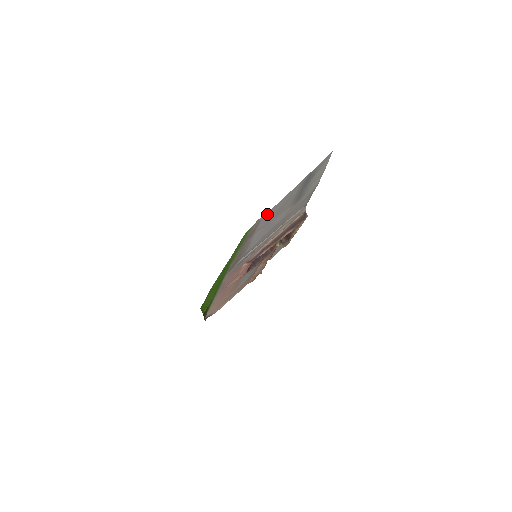
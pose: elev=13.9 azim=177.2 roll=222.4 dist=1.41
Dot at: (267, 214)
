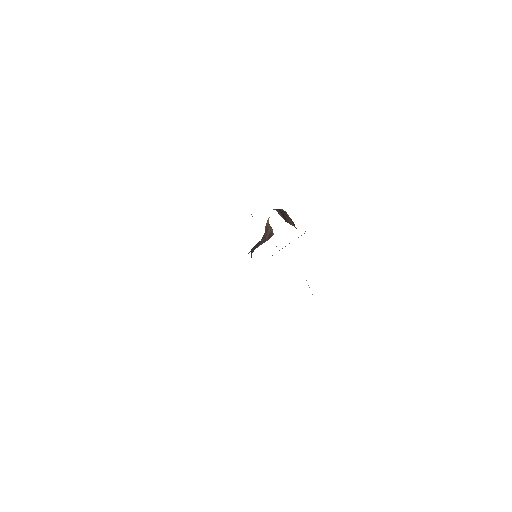
Dot at: occluded
